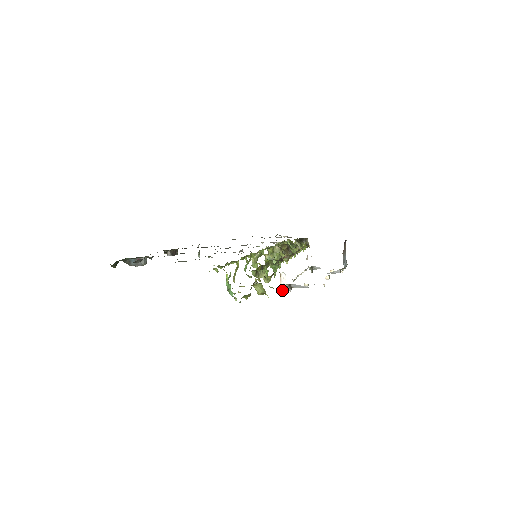
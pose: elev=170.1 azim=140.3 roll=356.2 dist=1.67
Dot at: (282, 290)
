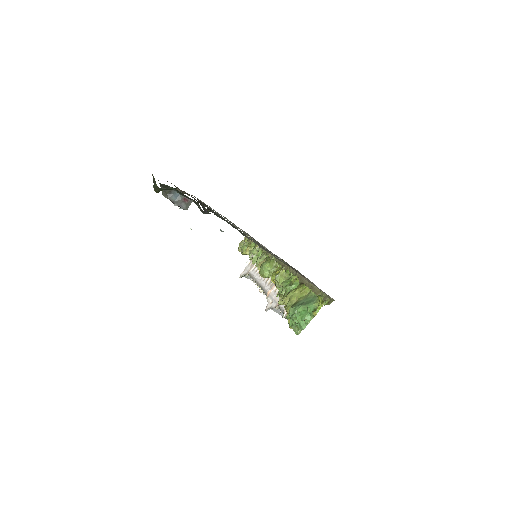
Dot at: (284, 317)
